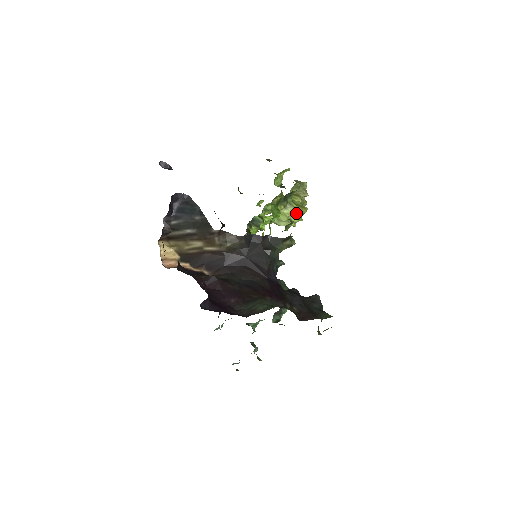
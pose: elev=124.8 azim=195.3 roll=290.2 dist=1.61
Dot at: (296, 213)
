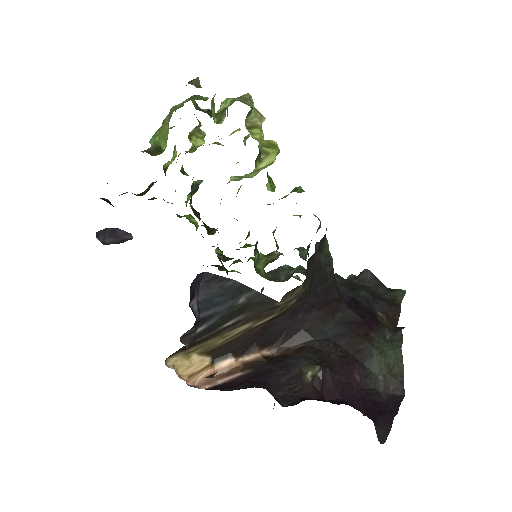
Dot at: (272, 160)
